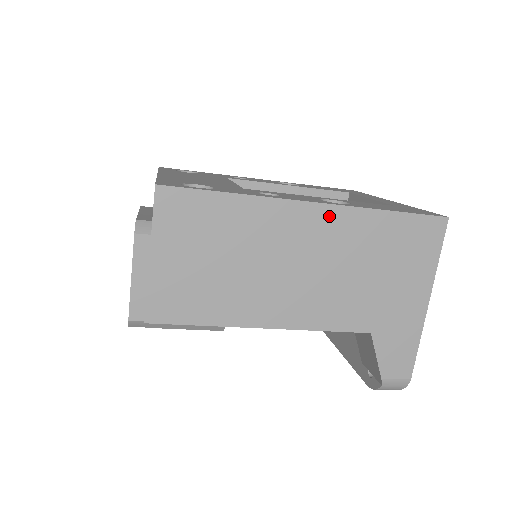
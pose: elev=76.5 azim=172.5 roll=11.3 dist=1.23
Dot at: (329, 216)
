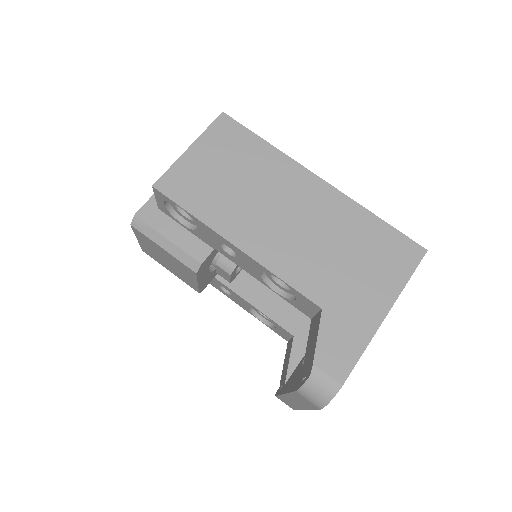
Dot at: (329, 194)
